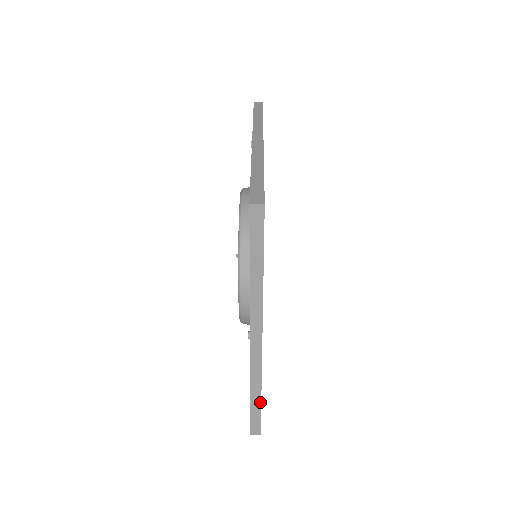
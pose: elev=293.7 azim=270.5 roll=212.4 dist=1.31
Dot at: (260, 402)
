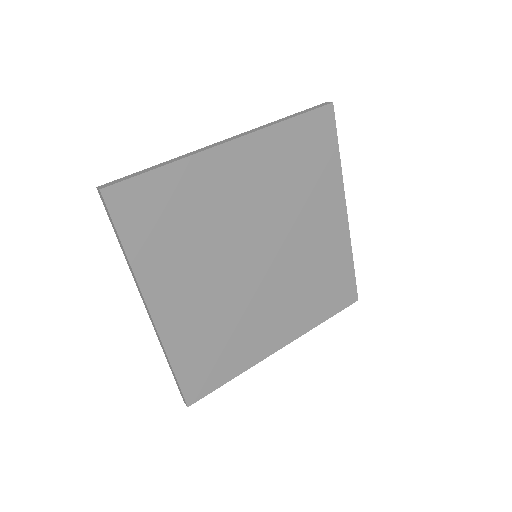
Dot at: (174, 373)
